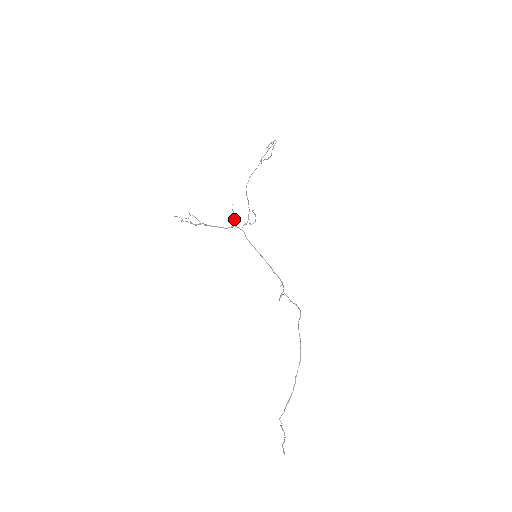
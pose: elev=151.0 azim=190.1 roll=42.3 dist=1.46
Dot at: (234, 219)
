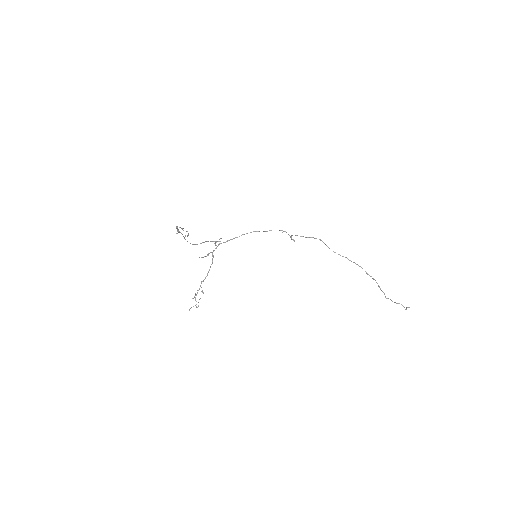
Dot at: (208, 254)
